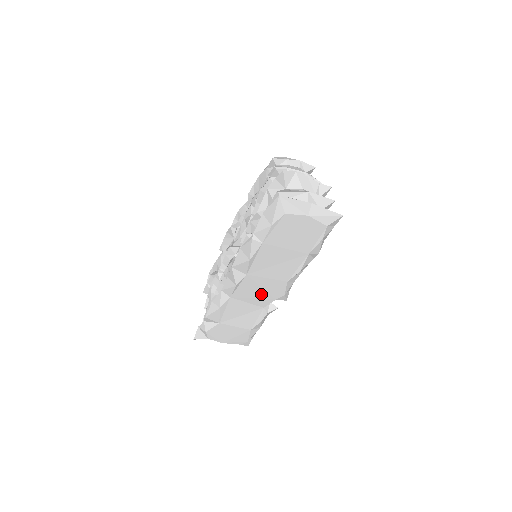
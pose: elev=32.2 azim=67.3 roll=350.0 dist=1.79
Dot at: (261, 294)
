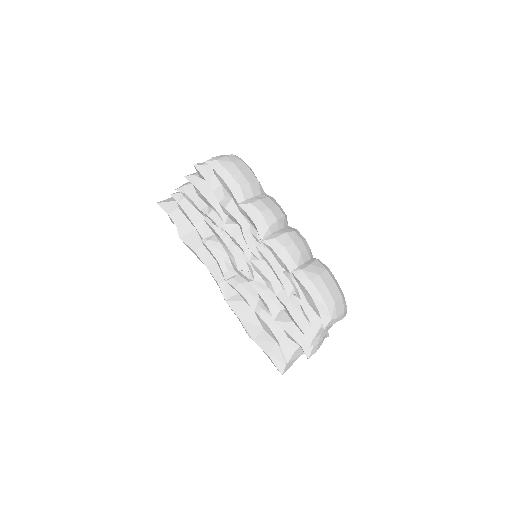
Dot at: occluded
